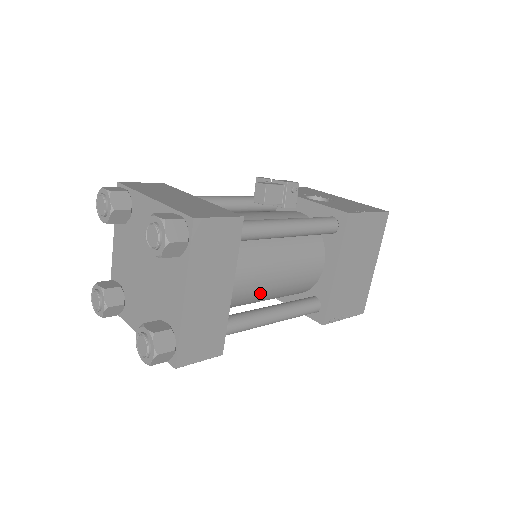
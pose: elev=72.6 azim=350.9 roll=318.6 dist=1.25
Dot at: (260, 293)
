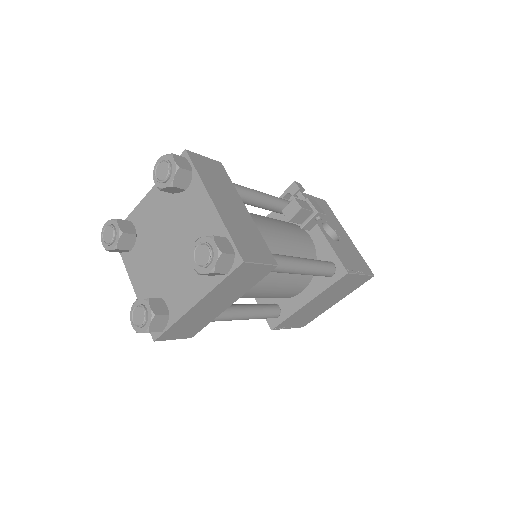
Dot at: (245, 297)
